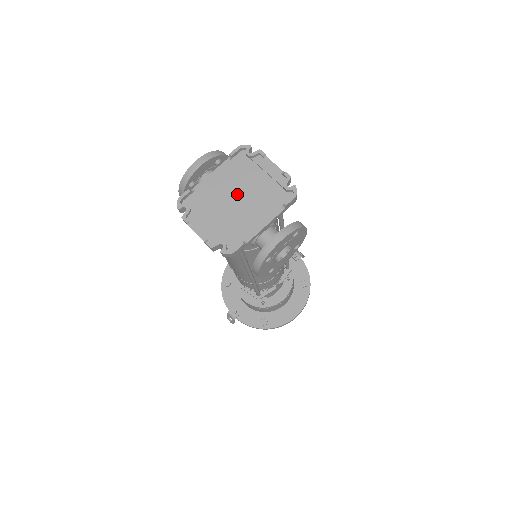
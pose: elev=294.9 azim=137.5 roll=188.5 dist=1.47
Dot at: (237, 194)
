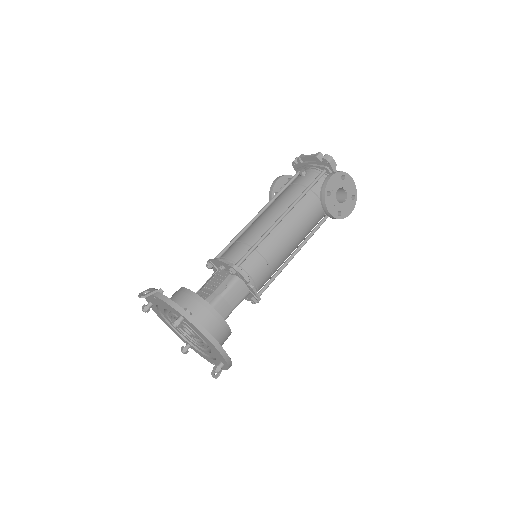
Dot at: occluded
